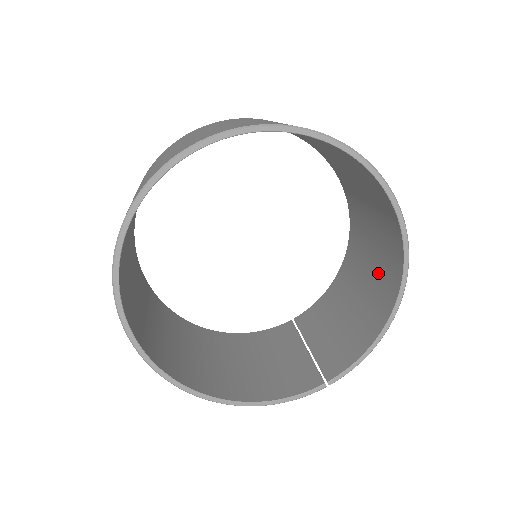
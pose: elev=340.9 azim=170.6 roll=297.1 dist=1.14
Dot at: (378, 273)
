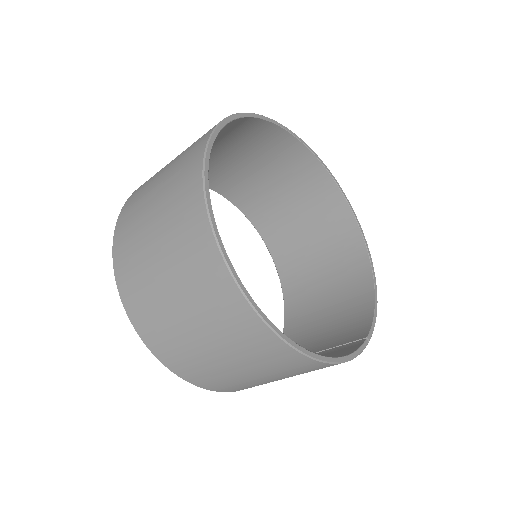
Dot at: (337, 271)
